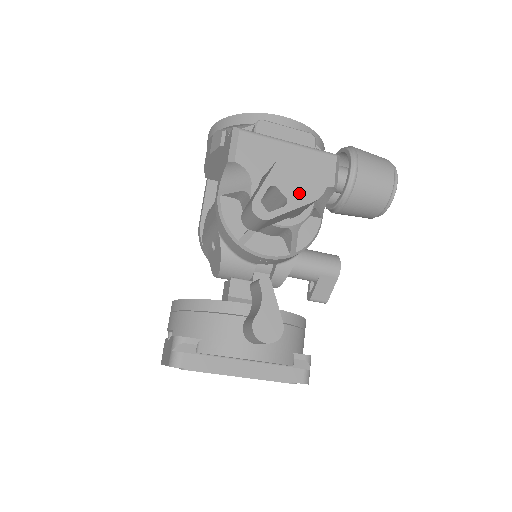
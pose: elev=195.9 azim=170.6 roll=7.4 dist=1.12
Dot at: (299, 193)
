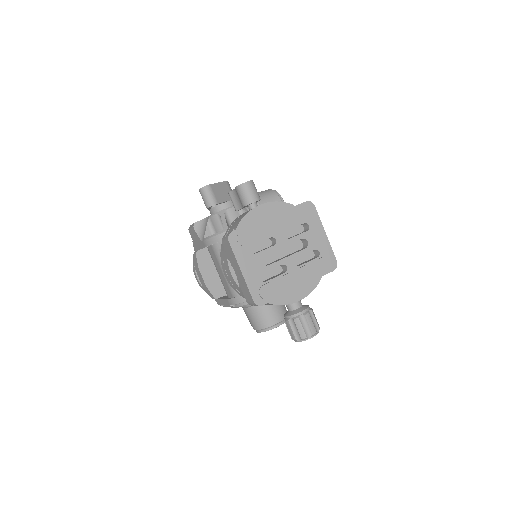
Dot at: occluded
